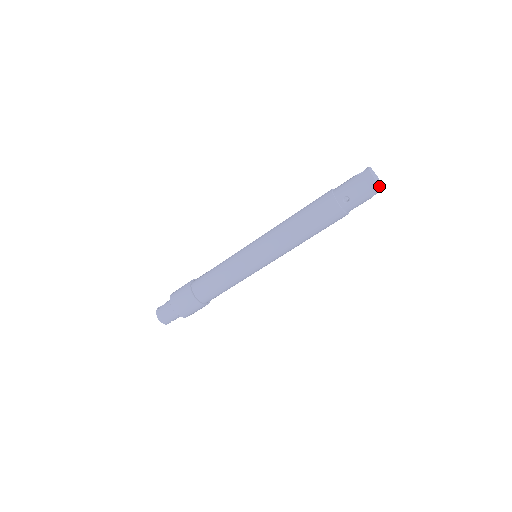
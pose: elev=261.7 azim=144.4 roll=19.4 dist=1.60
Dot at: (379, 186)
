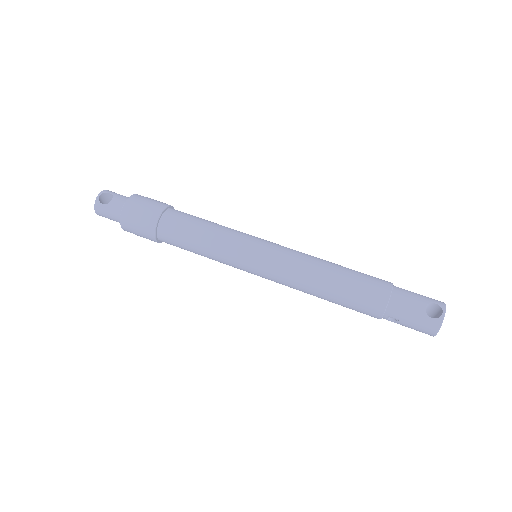
Dot at: occluded
